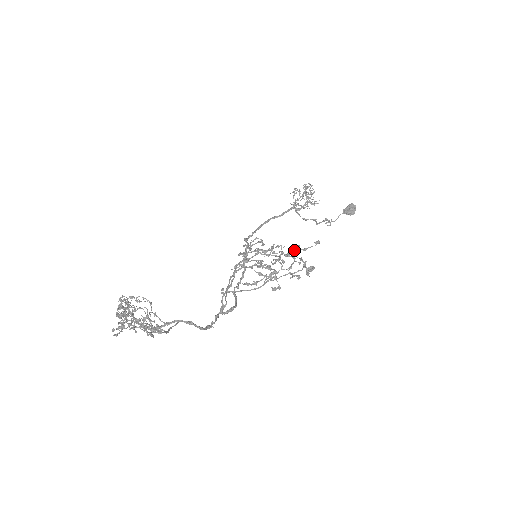
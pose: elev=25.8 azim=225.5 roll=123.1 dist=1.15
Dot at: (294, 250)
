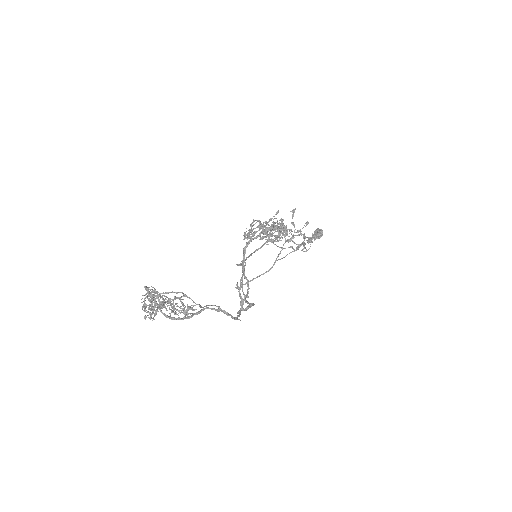
Dot at: (292, 215)
